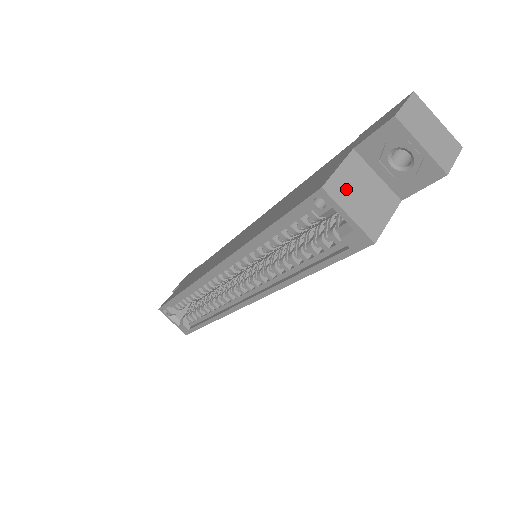
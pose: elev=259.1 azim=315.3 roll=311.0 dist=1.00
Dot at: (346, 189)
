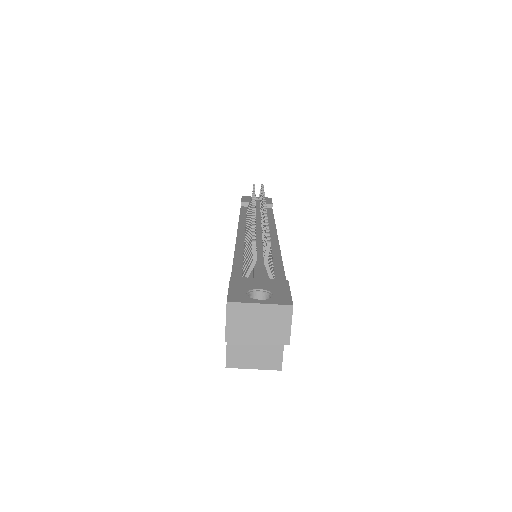
Dot at: (241, 354)
